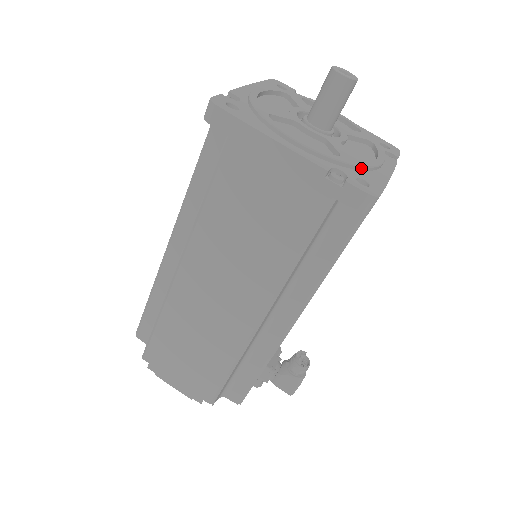
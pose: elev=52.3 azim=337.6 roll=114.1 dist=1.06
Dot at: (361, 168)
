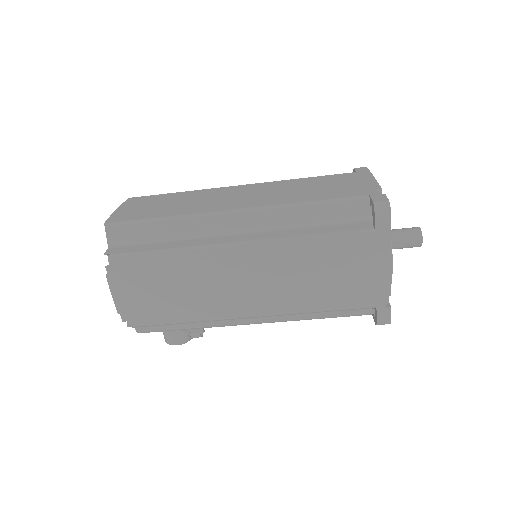
Dot at: occluded
